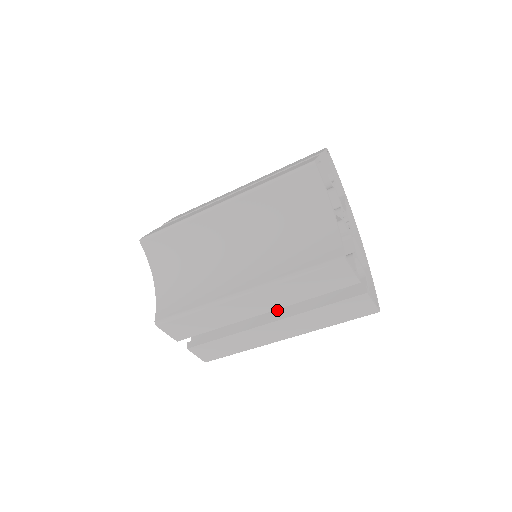
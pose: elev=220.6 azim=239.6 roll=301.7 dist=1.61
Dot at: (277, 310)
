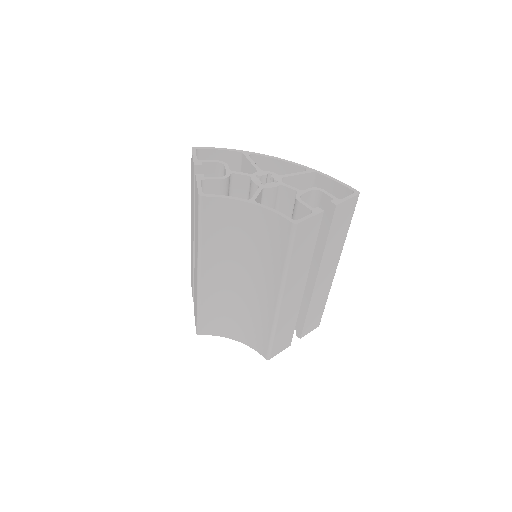
Dot at: occluded
